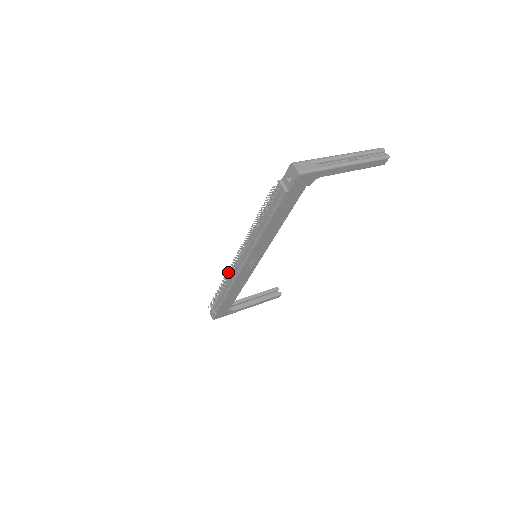
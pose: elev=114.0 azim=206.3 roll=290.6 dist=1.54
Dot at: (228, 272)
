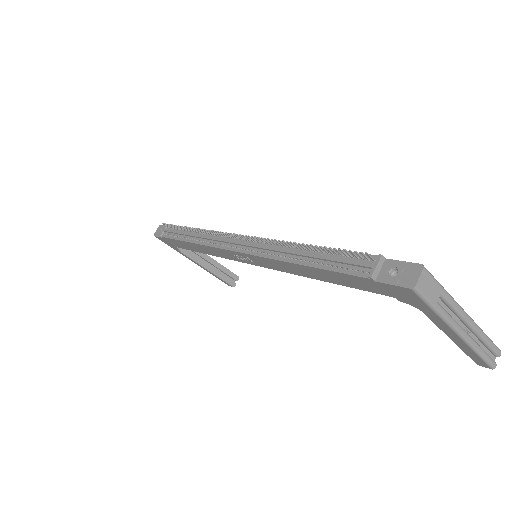
Dot at: (215, 231)
